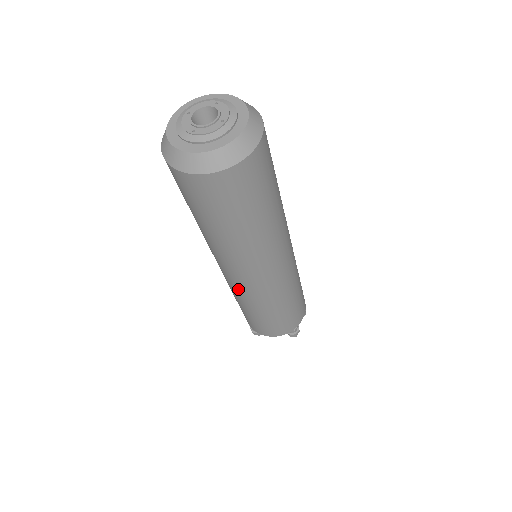
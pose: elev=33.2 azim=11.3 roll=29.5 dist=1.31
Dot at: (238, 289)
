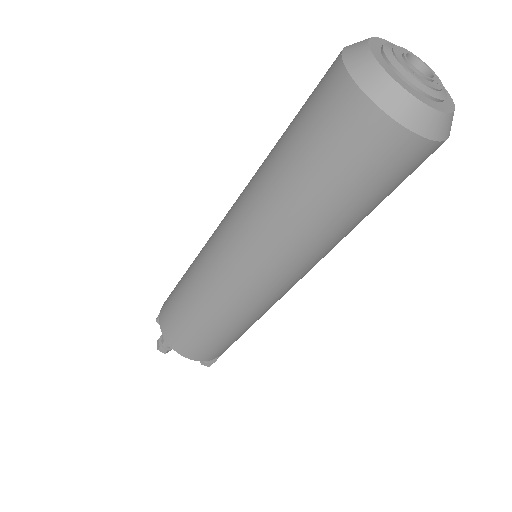
Dot at: (230, 288)
